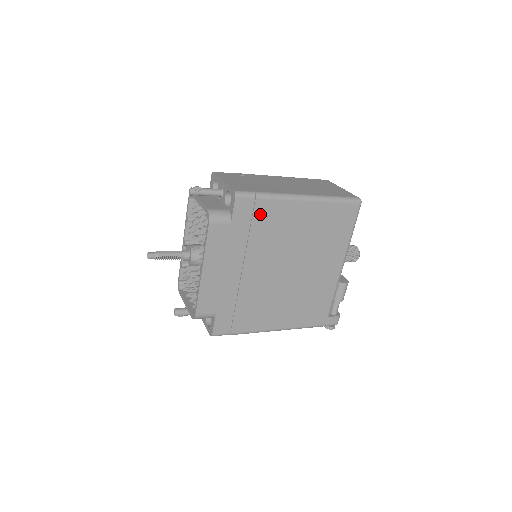
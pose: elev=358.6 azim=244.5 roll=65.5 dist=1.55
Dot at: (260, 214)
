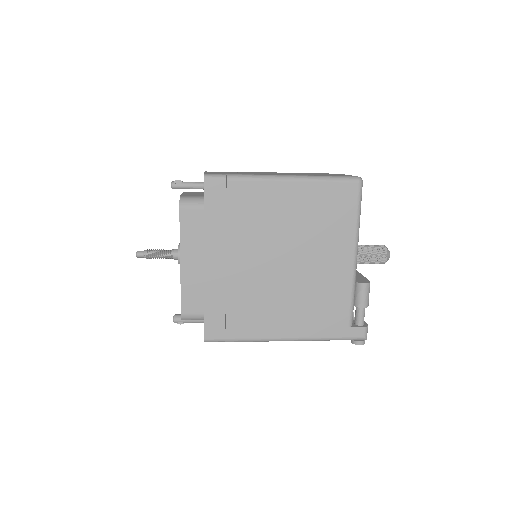
Dot at: (235, 197)
